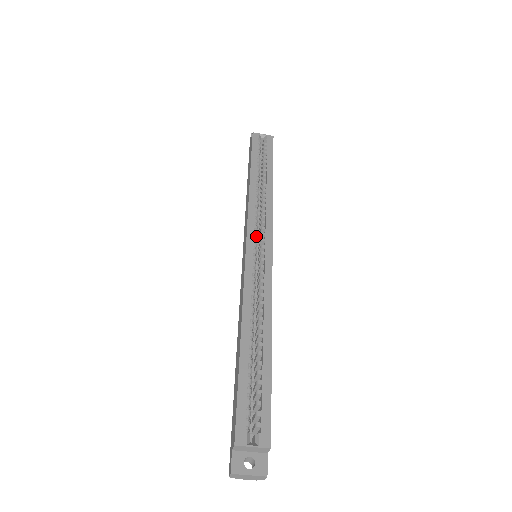
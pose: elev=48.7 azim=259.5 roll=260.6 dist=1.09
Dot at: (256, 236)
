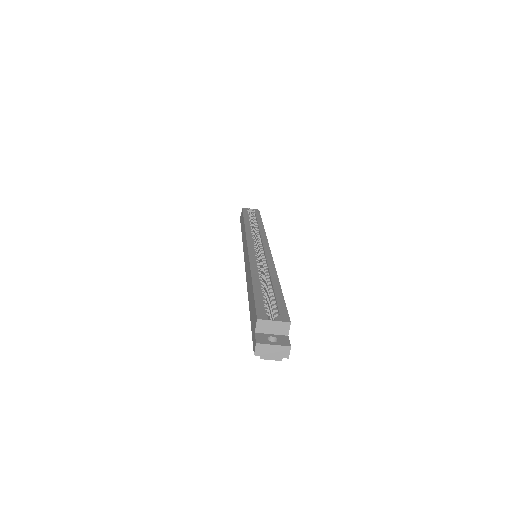
Dot at: occluded
